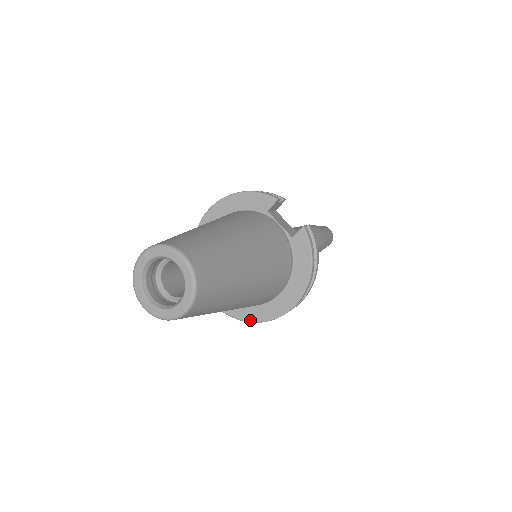
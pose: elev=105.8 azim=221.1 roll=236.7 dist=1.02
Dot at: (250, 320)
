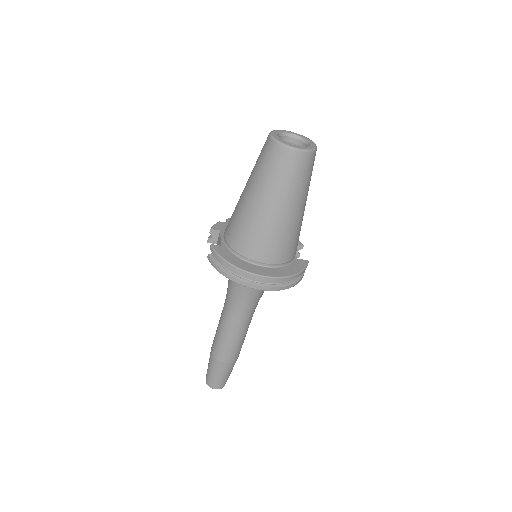
Dot at: (227, 260)
